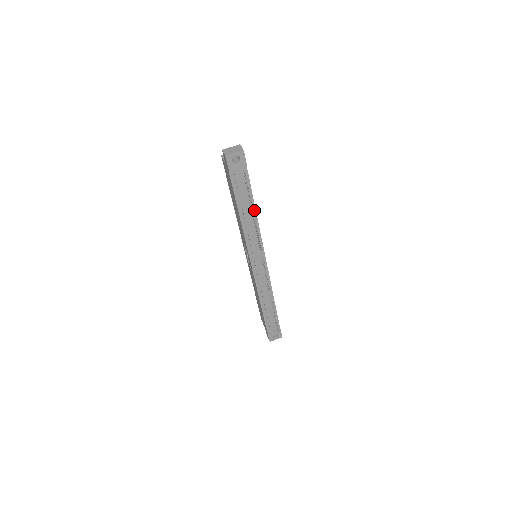
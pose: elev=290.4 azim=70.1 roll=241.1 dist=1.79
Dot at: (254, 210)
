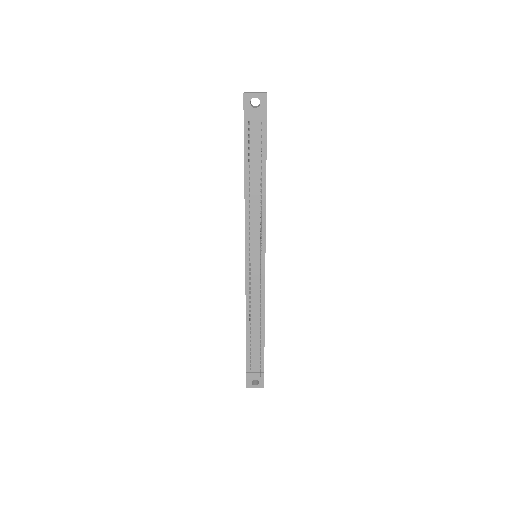
Dot at: (264, 183)
